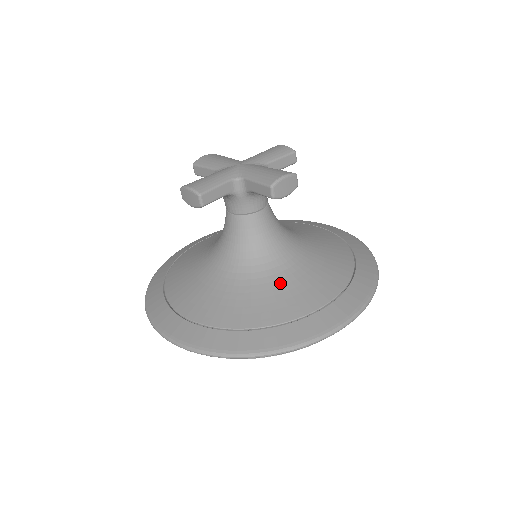
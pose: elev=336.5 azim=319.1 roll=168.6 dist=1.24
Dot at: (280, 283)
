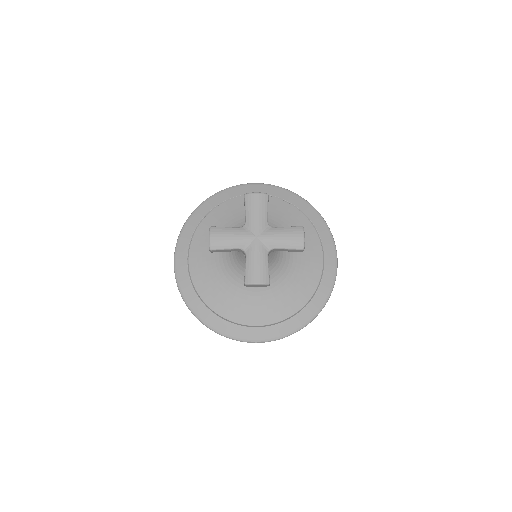
Dot at: (297, 270)
